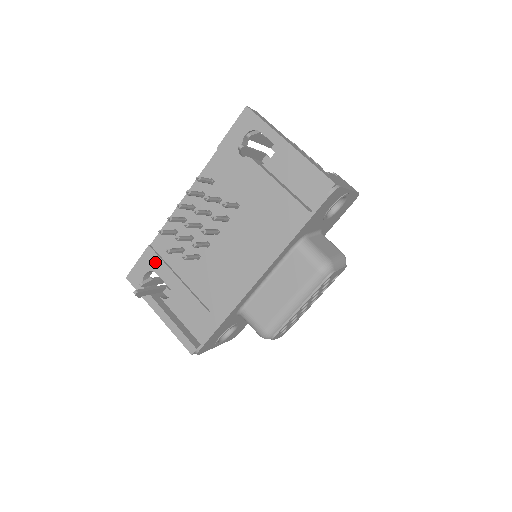
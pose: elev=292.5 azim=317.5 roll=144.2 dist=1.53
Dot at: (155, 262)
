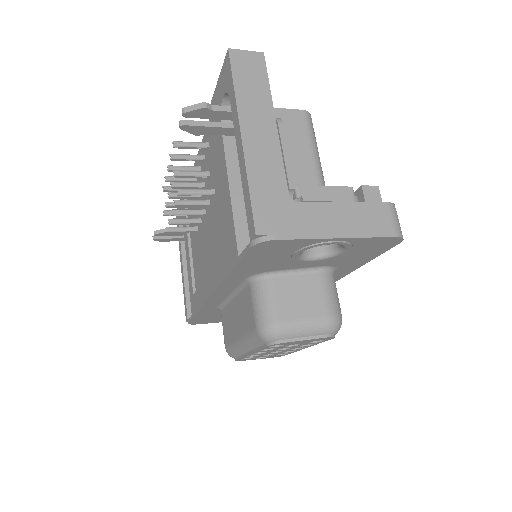
Dot at: occluded
